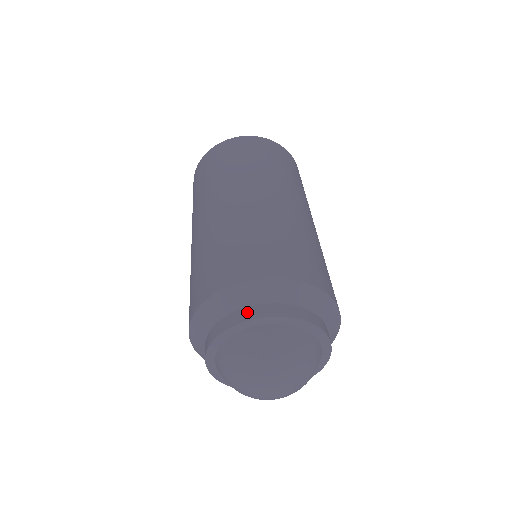
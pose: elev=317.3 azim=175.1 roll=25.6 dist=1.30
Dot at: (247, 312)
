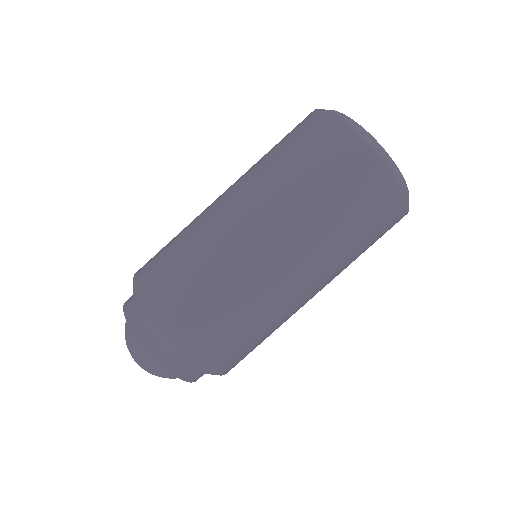
Dot at: (132, 314)
